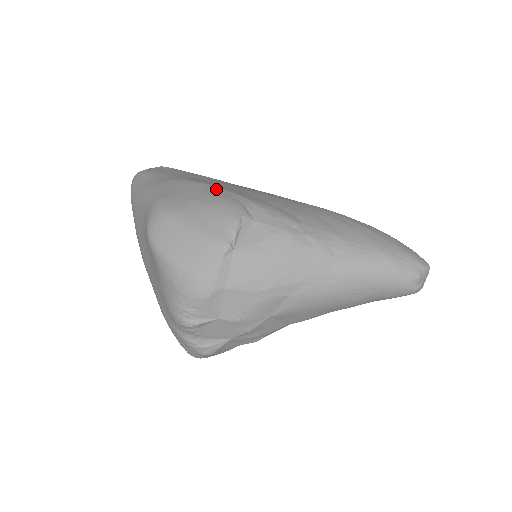
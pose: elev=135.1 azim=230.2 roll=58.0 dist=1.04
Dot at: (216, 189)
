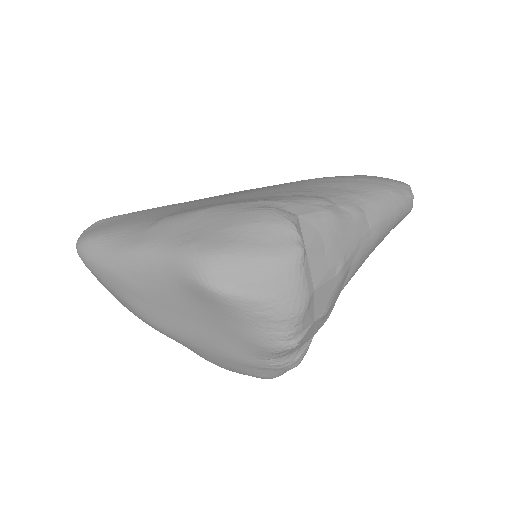
Dot at: (229, 207)
